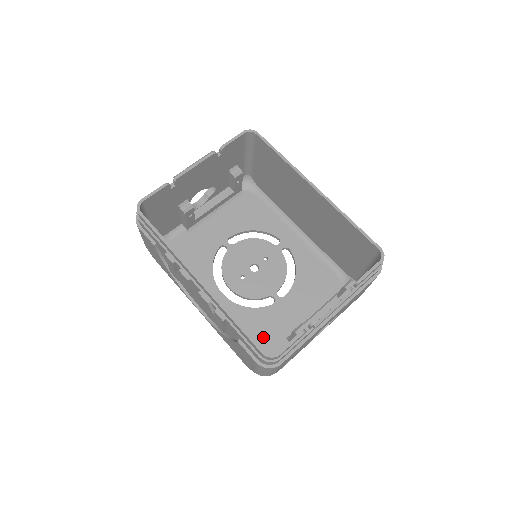
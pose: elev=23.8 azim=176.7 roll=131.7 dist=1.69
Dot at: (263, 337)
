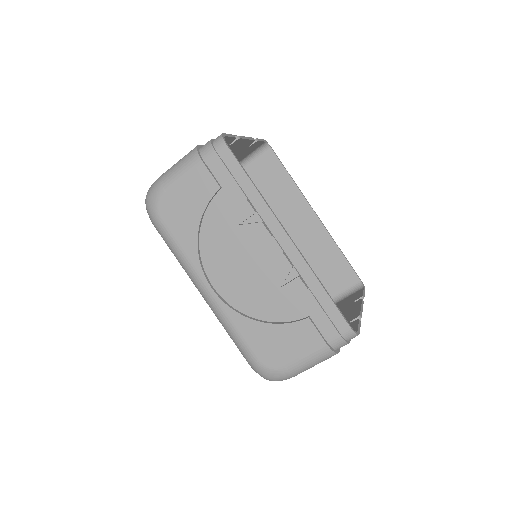
Dot at: occluded
